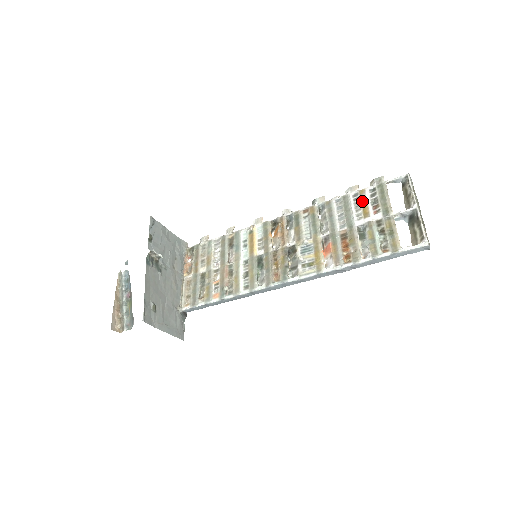
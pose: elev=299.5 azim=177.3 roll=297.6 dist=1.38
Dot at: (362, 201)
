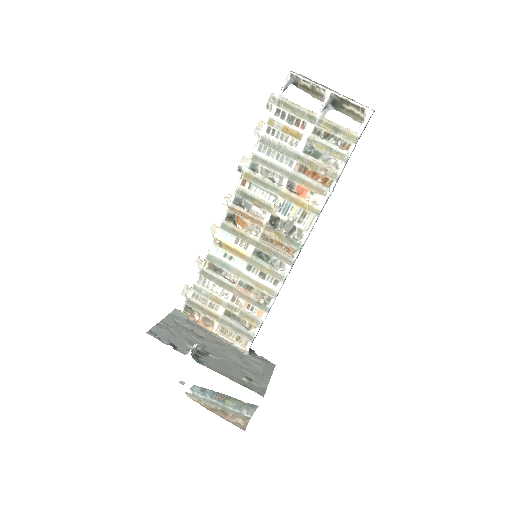
Dot at: (281, 129)
